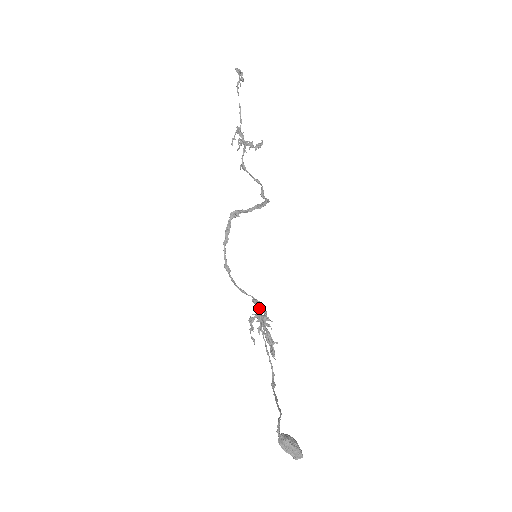
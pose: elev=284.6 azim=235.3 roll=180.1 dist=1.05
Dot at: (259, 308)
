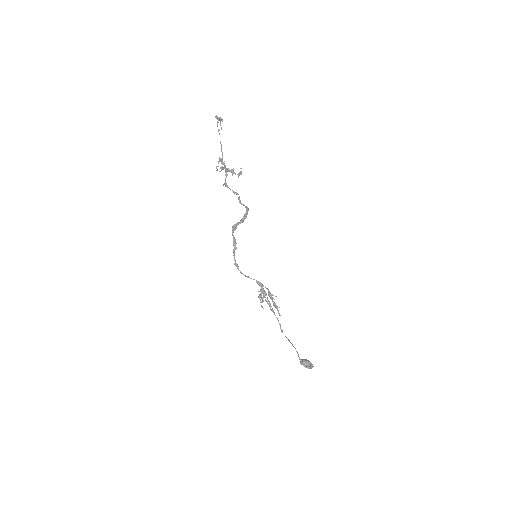
Dot at: (262, 287)
